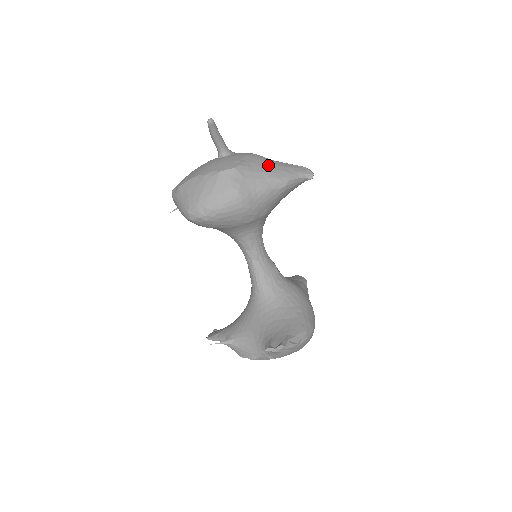
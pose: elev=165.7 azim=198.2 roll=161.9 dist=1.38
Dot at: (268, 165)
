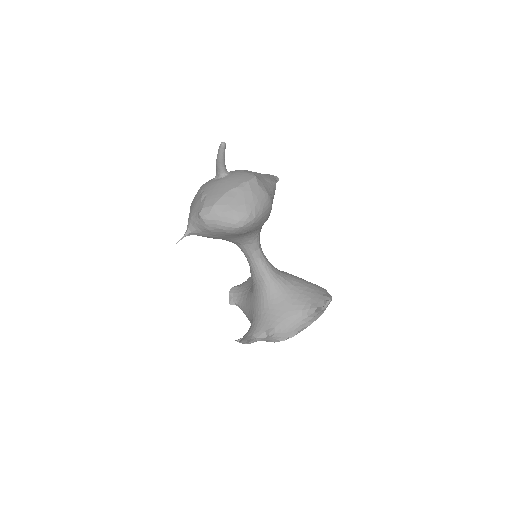
Dot at: (259, 174)
